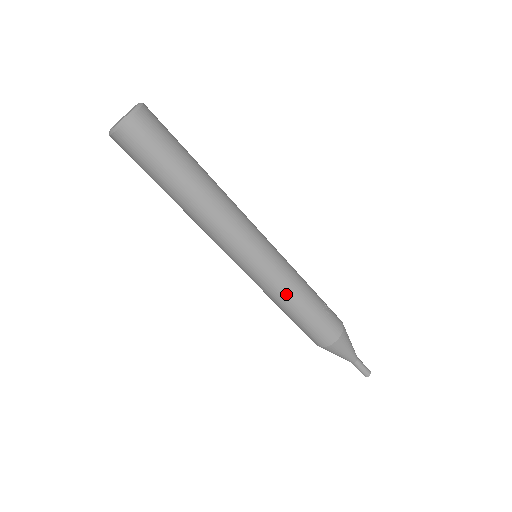
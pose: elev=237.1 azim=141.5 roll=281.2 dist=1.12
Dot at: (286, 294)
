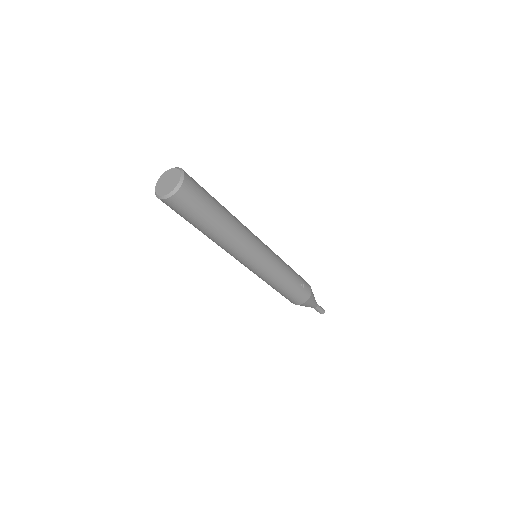
Dot at: (273, 282)
